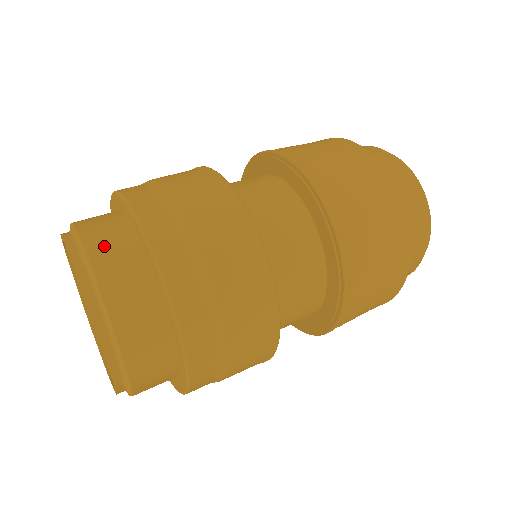
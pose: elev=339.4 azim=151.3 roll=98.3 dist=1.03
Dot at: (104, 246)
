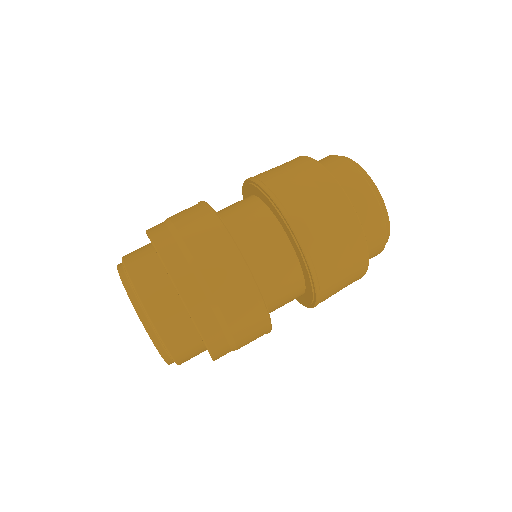
Dot at: (132, 252)
